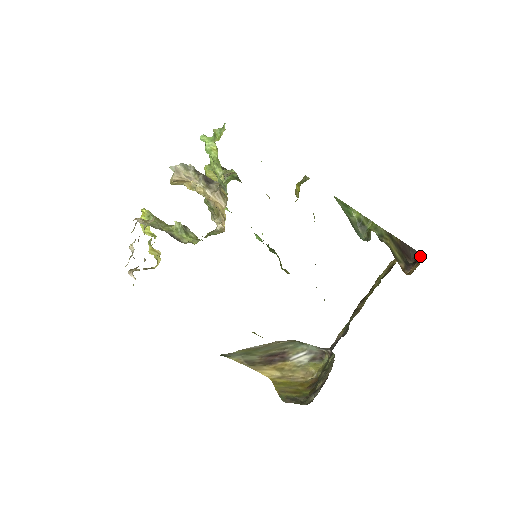
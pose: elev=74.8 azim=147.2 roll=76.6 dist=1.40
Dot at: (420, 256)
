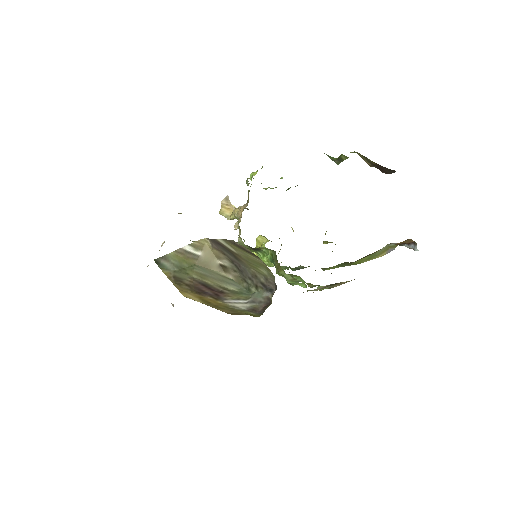
Dot at: occluded
